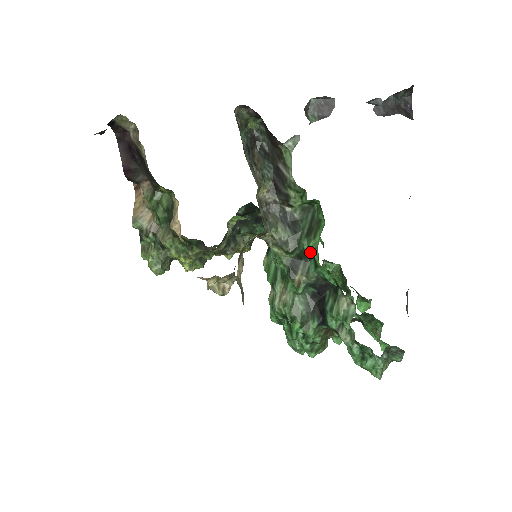
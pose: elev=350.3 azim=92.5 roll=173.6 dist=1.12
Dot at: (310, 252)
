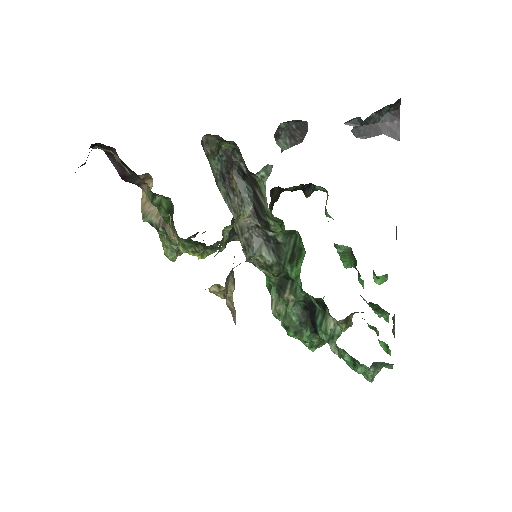
Dot at: (294, 278)
